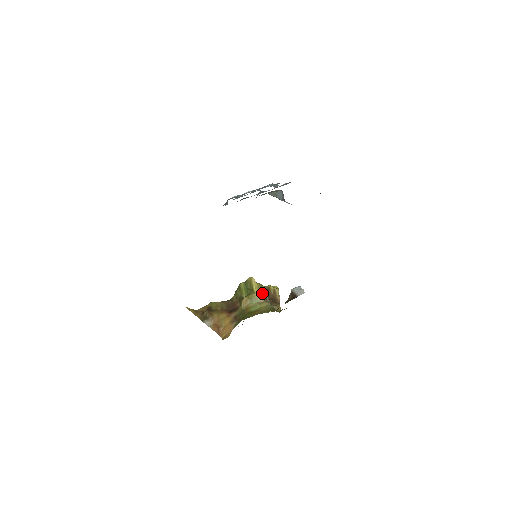
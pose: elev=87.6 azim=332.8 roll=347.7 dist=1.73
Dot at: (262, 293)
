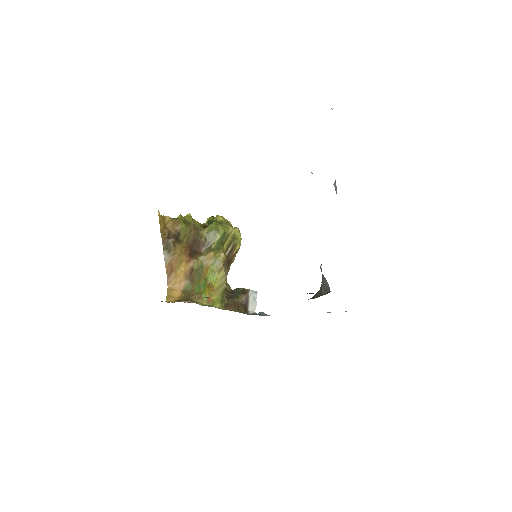
Dot at: (227, 248)
